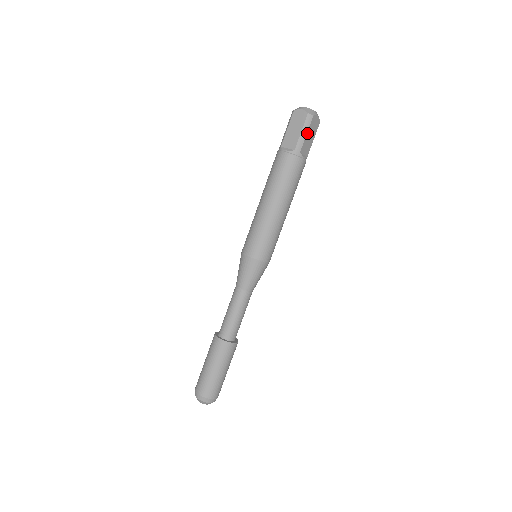
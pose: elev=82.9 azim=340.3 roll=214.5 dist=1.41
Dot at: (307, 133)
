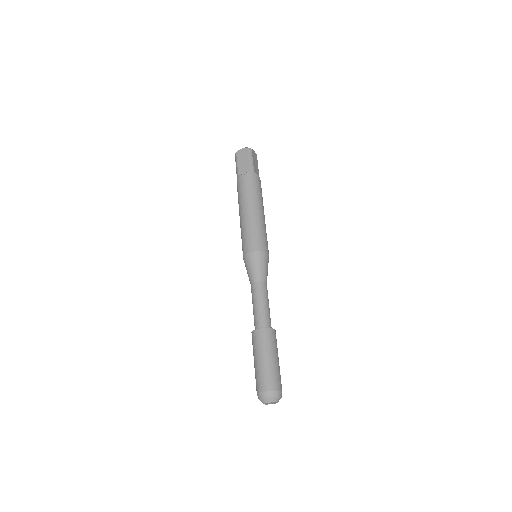
Dot at: (253, 160)
